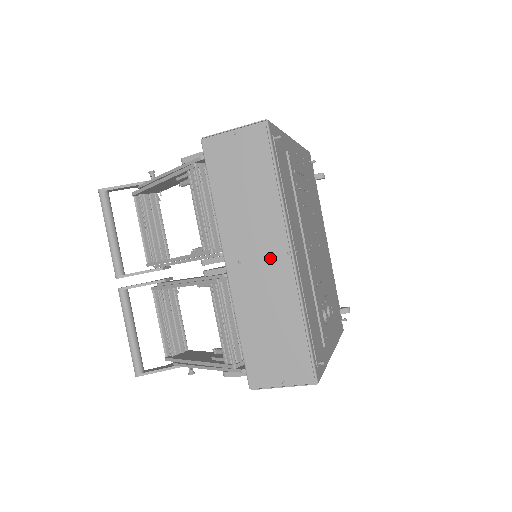
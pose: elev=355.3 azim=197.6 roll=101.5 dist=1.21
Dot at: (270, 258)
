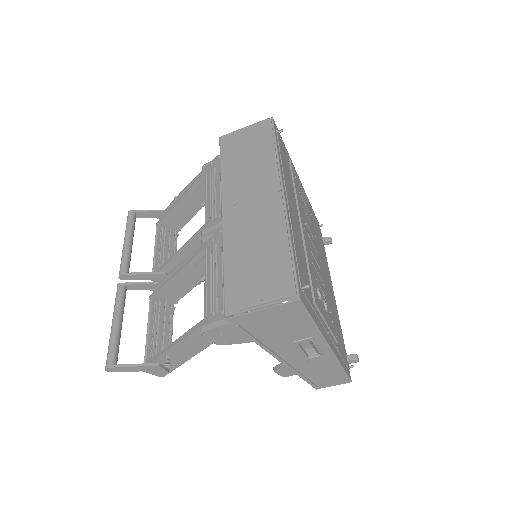
Dot at: (263, 198)
